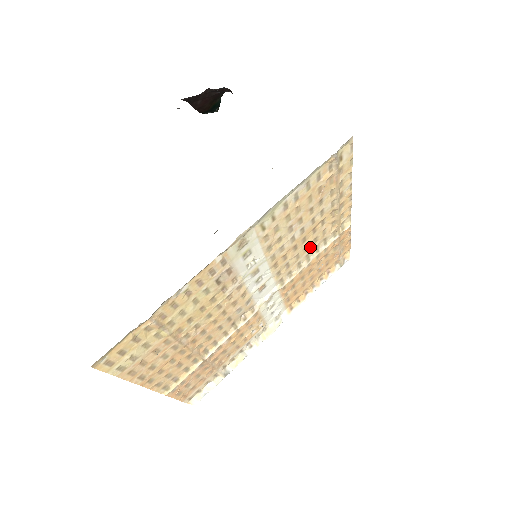
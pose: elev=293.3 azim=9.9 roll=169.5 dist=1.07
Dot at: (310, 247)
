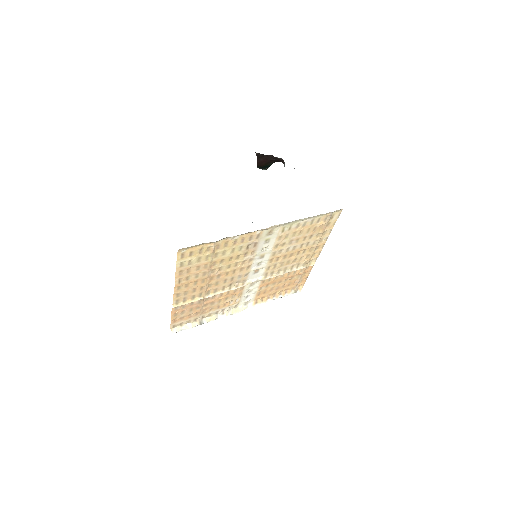
Dot at: (290, 263)
